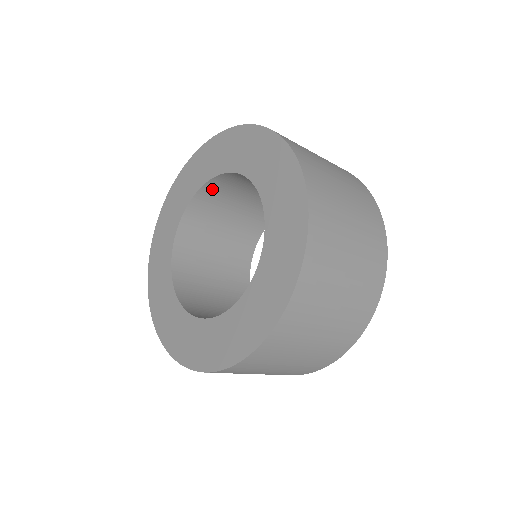
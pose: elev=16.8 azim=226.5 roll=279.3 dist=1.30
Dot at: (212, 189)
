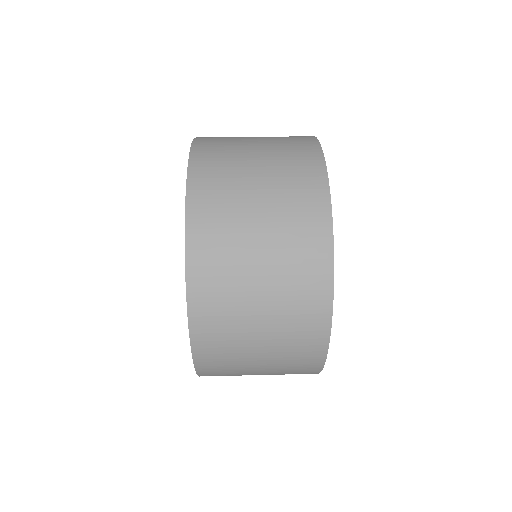
Dot at: occluded
